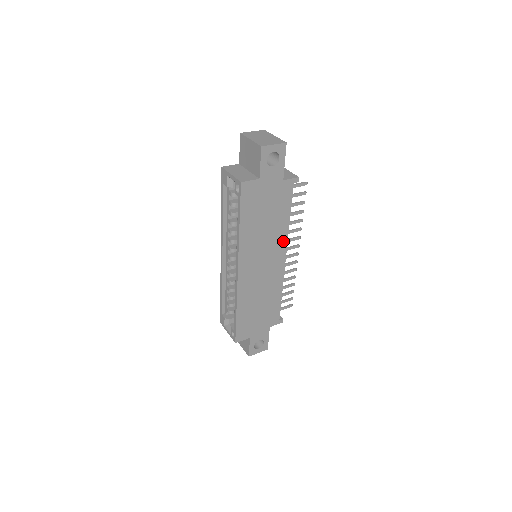
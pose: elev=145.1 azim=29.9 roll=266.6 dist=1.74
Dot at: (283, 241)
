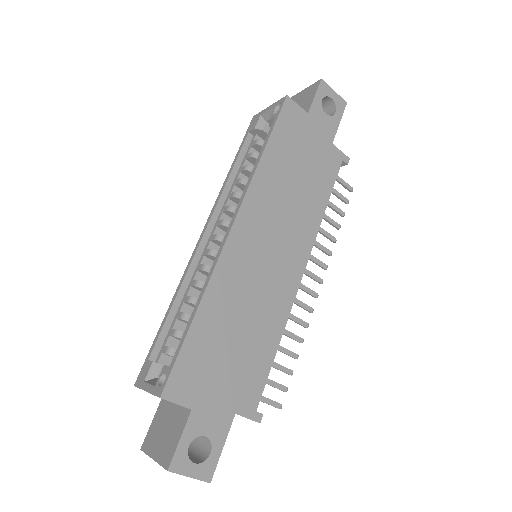
Dot at: (308, 237)
